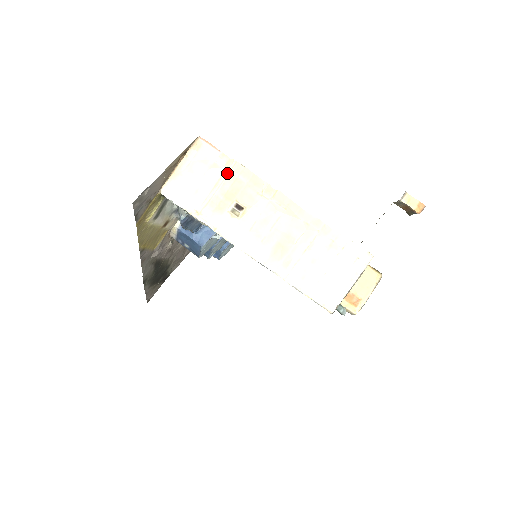
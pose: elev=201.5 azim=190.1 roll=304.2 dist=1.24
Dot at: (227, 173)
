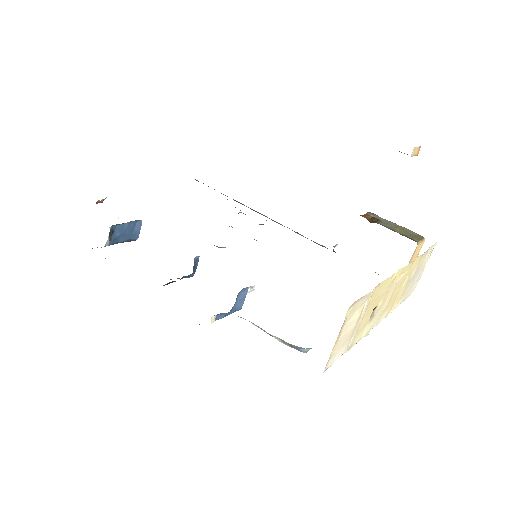
Dot at: (369, 302)
